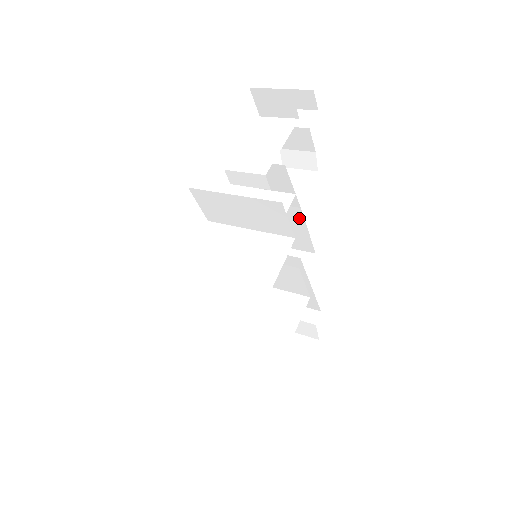
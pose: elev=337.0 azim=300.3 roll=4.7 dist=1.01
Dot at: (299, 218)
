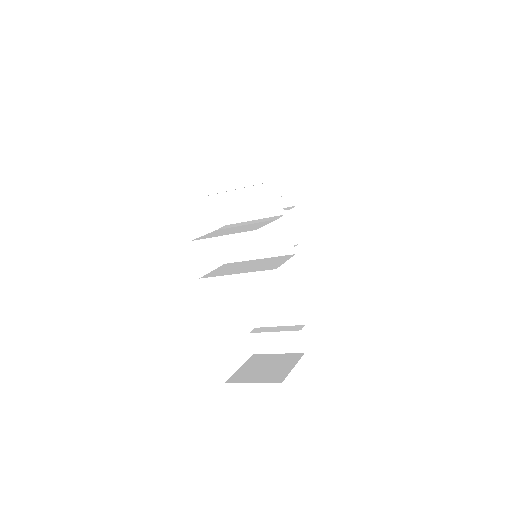
Dot at: occluded
